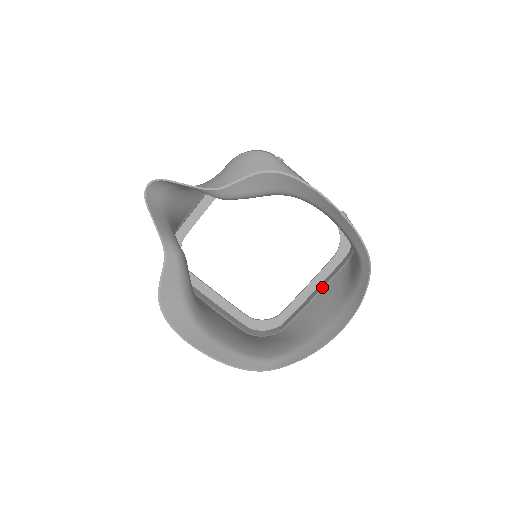
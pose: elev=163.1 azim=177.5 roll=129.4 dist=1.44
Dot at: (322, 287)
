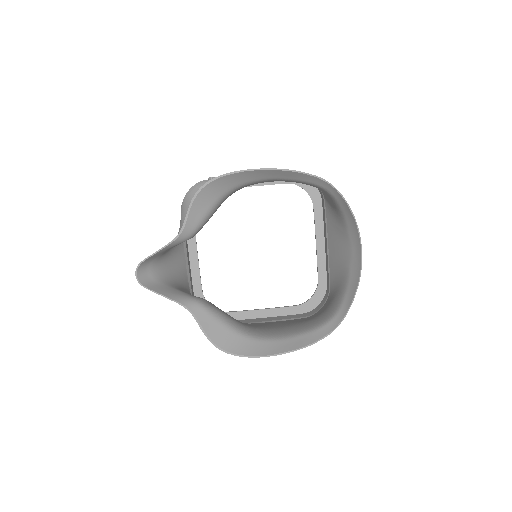
Dot at: (326, 235)
